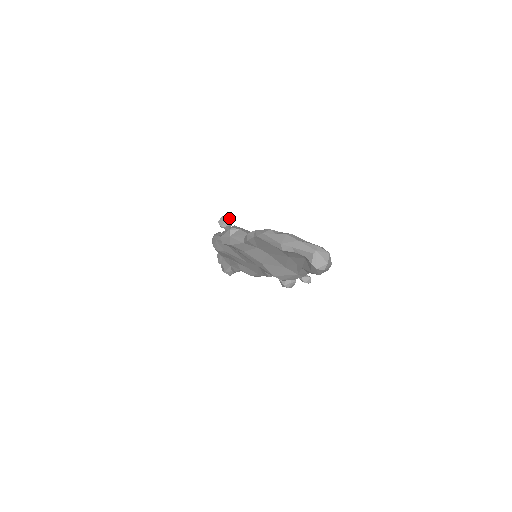
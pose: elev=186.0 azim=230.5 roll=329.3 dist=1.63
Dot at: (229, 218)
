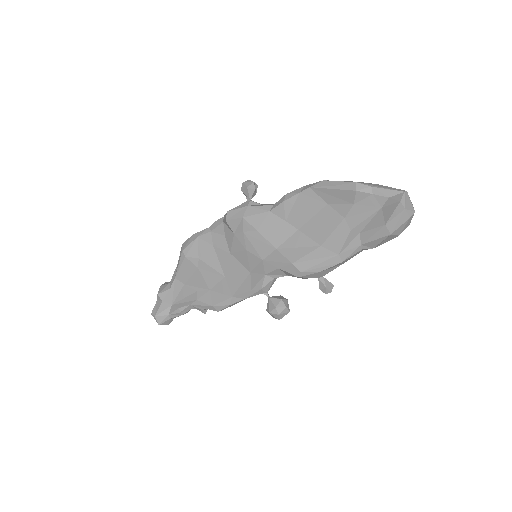
Dot at: occluded
